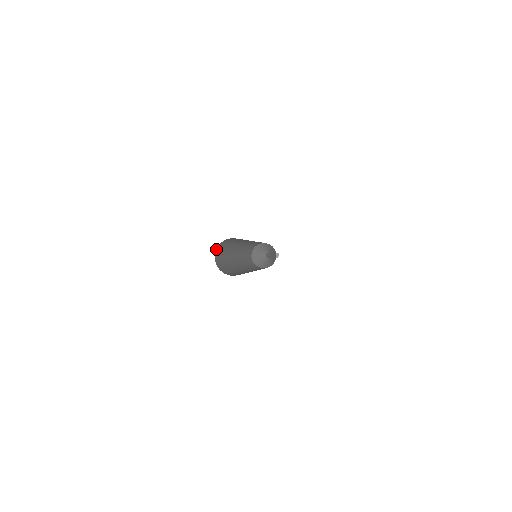
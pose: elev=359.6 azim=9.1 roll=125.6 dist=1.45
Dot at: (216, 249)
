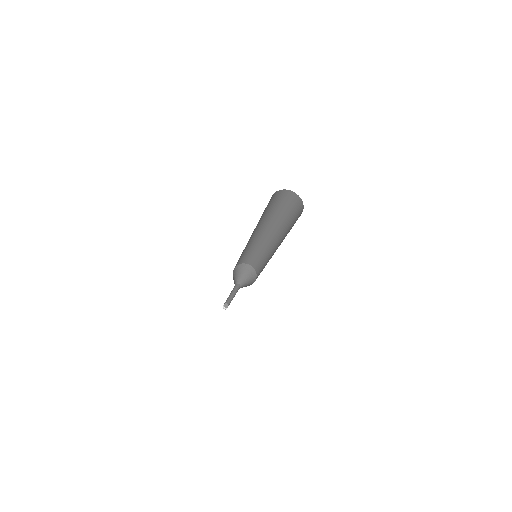
Dot at: (272, 195)
